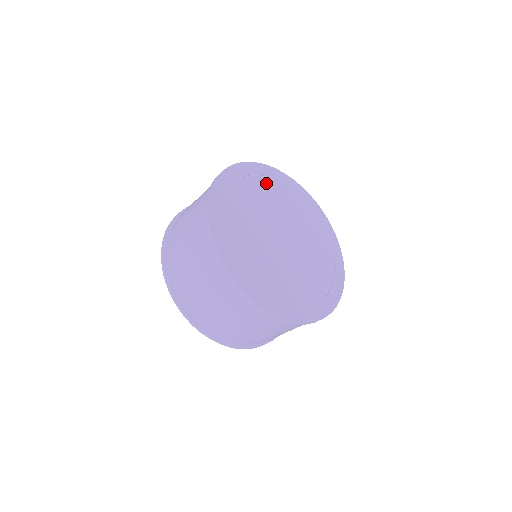
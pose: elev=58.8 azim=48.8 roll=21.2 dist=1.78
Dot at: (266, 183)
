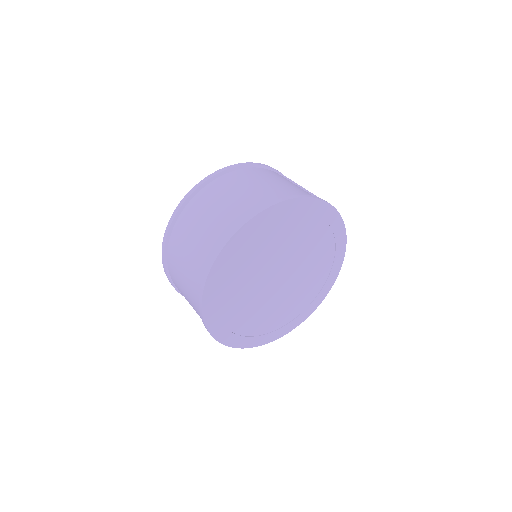
Dot at: (294, 221)
